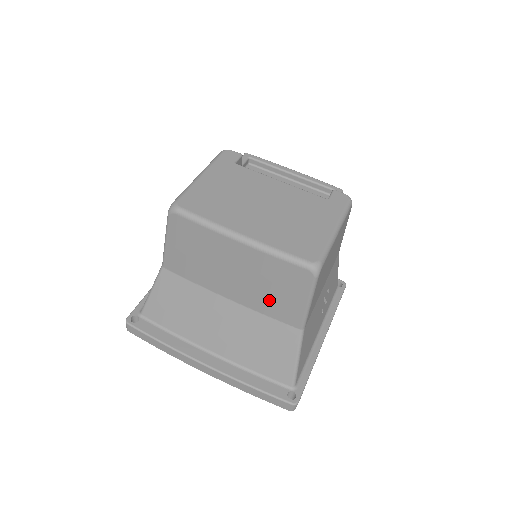
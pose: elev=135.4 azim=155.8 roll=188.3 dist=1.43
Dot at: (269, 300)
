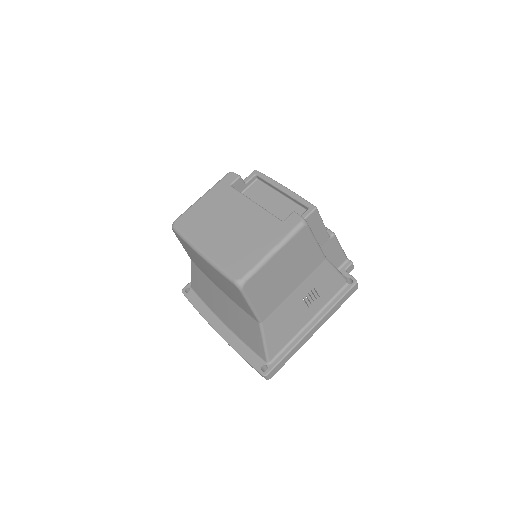
Dot at: (234, 297)
